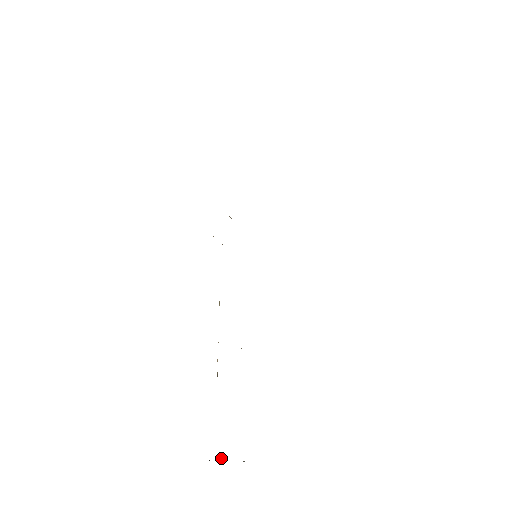
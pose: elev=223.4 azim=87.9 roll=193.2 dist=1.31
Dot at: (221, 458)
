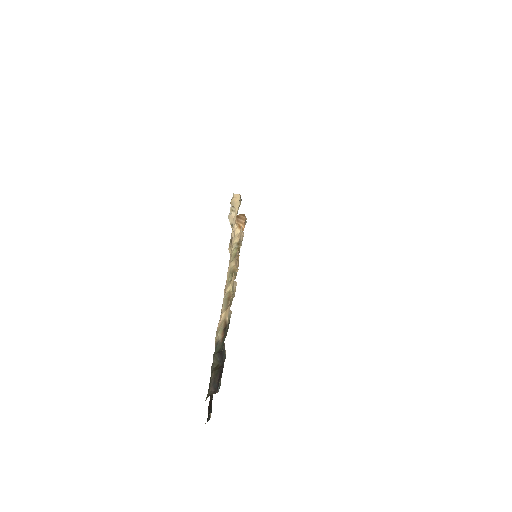
Dot at: occluded
